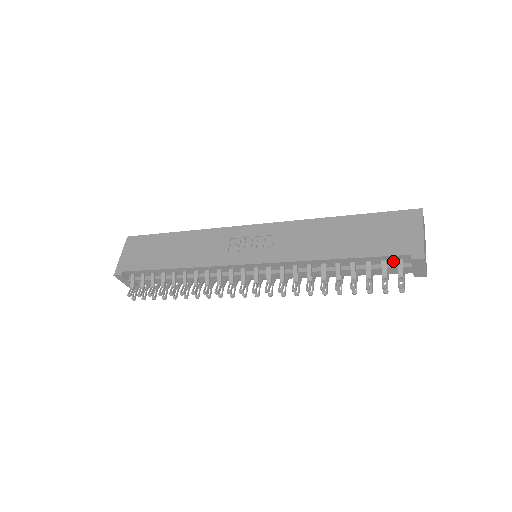
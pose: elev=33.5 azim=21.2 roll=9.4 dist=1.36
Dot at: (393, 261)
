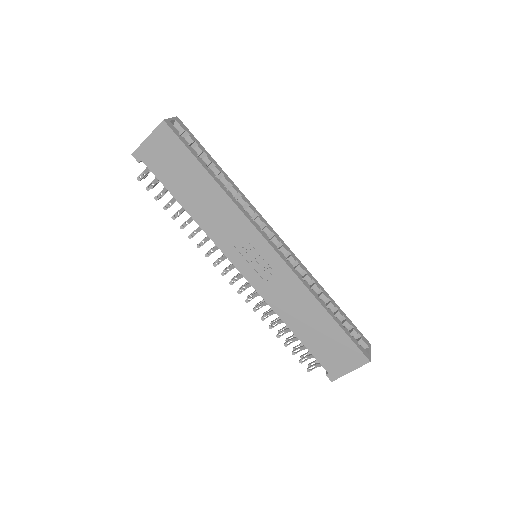
Dot at: occluded
